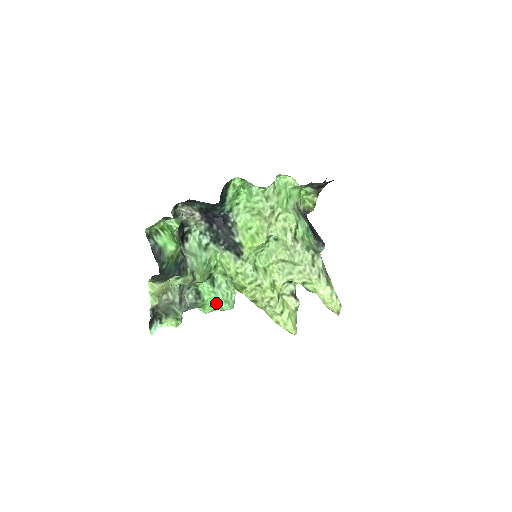
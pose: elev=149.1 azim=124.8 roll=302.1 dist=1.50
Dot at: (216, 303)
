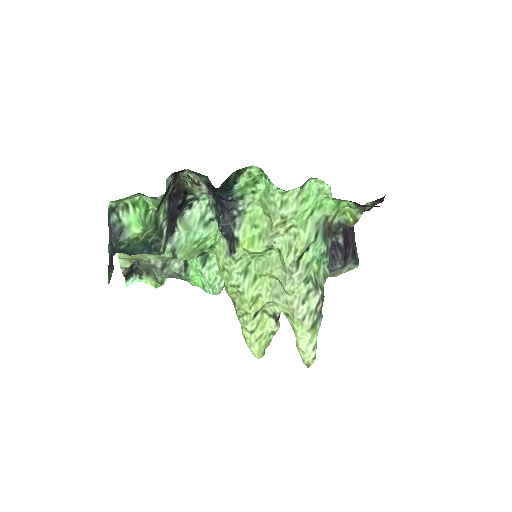
Dot at: (201, 283)
